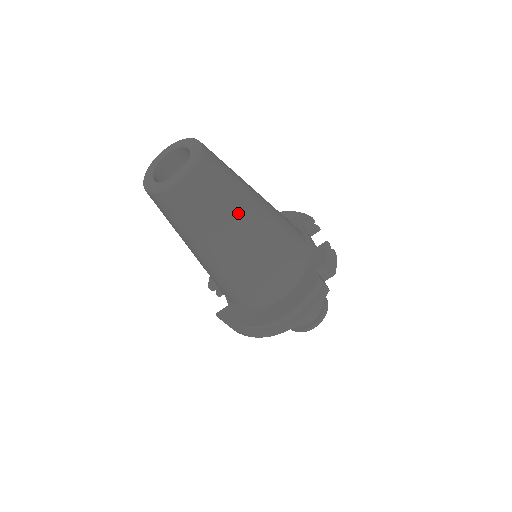
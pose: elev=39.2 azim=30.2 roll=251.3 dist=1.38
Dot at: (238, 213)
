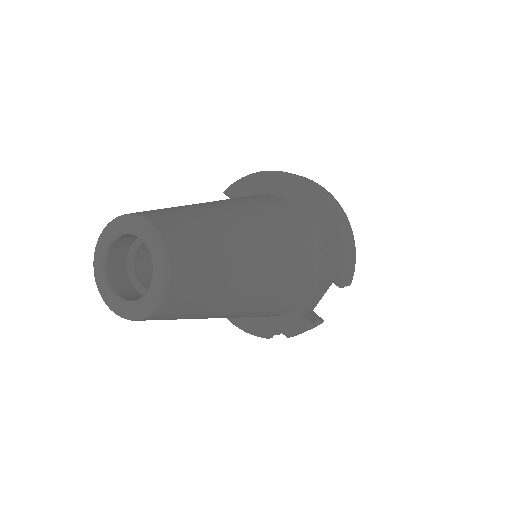
Dot at: occluded
